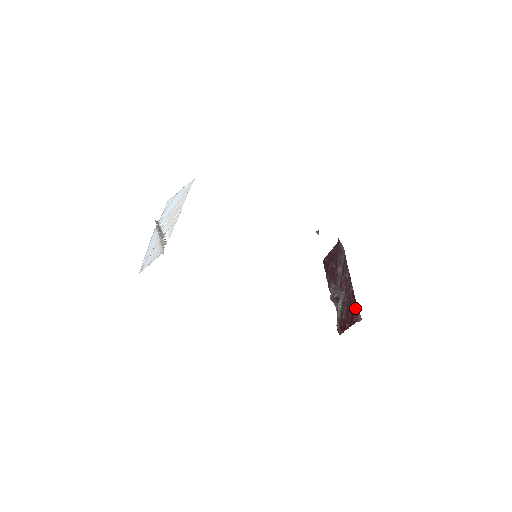
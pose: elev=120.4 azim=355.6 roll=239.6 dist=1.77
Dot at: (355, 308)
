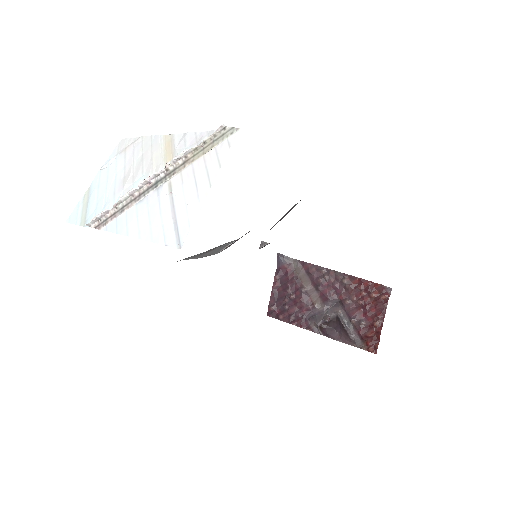
Dot at: (372, 288)
